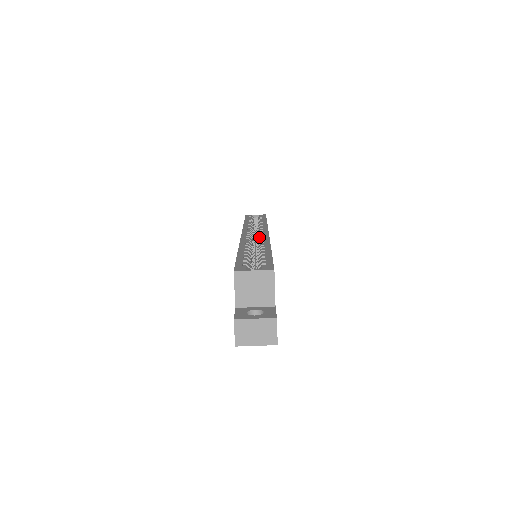
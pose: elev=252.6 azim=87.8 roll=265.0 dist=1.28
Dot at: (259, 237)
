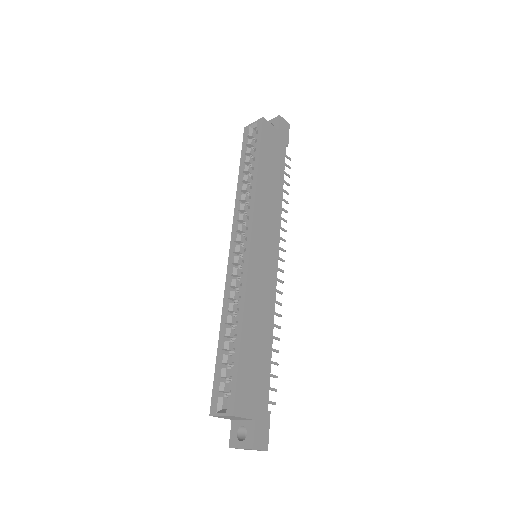
Dot at: (242, 261)
